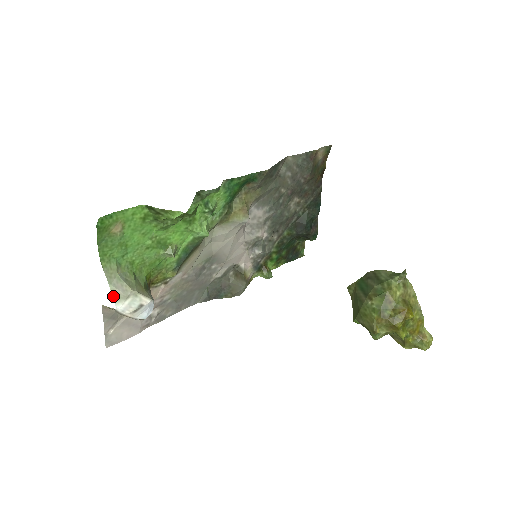
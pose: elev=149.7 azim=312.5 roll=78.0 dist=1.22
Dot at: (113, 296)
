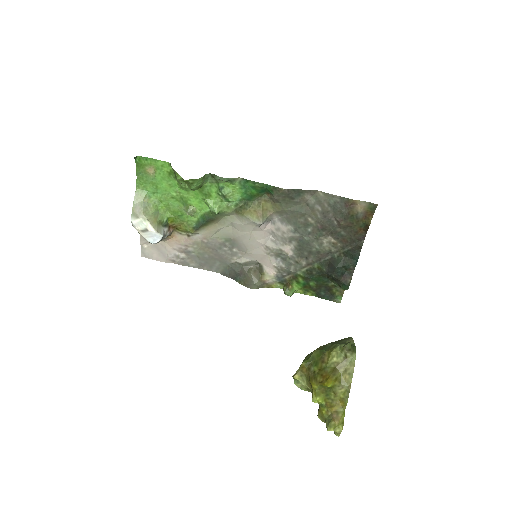
Dot at: (132, 212)
